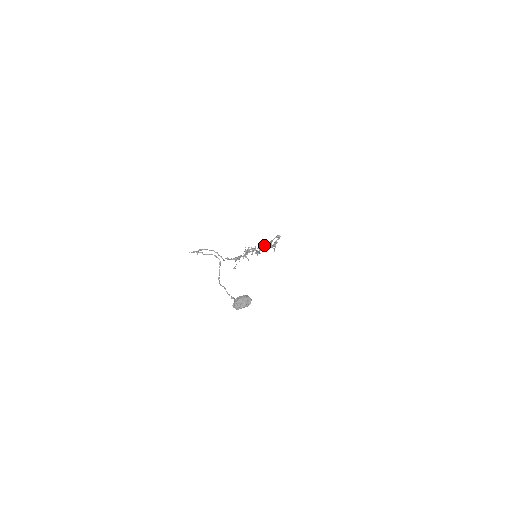
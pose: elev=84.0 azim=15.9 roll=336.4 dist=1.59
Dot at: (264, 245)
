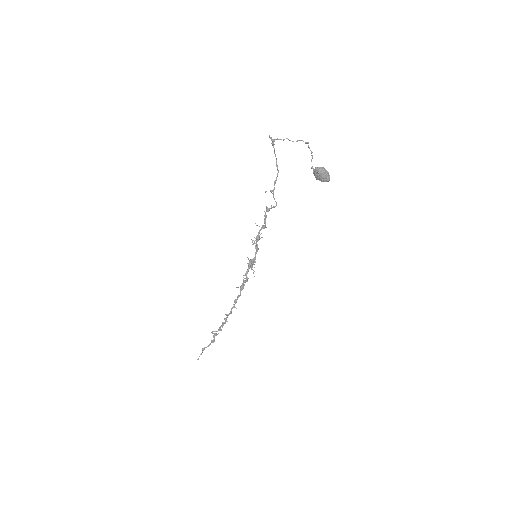
Dot at: (254, 267)
